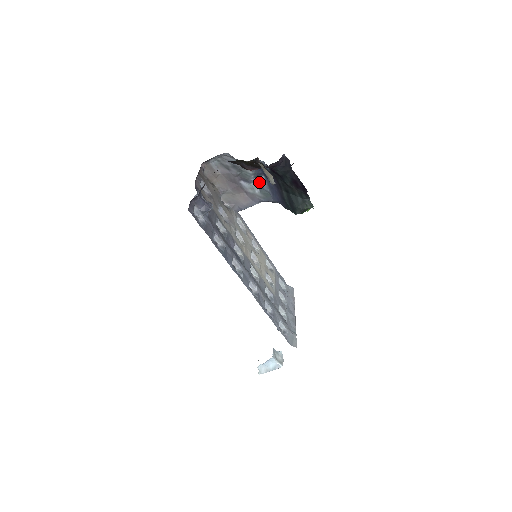
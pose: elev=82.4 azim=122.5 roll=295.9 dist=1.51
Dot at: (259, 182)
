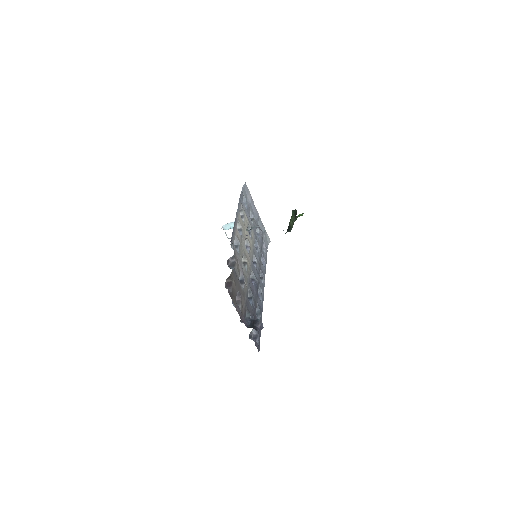
Dot at: occluded
